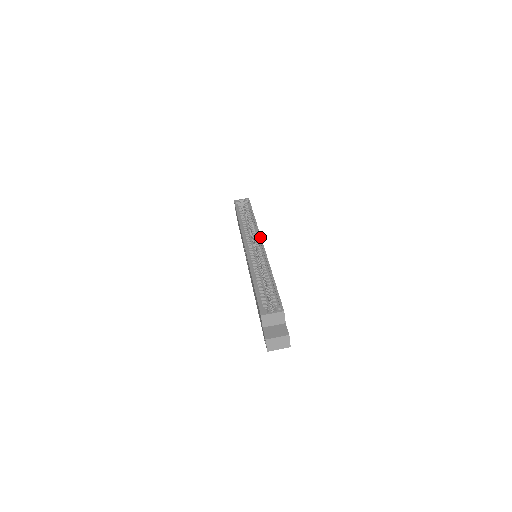
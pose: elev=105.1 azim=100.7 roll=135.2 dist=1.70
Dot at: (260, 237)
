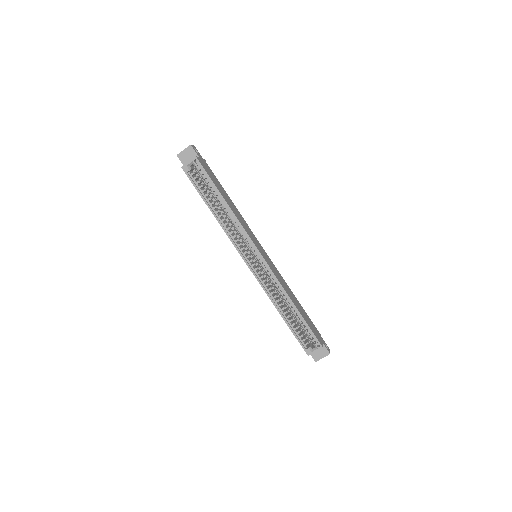
Dot at: (255, 247)
